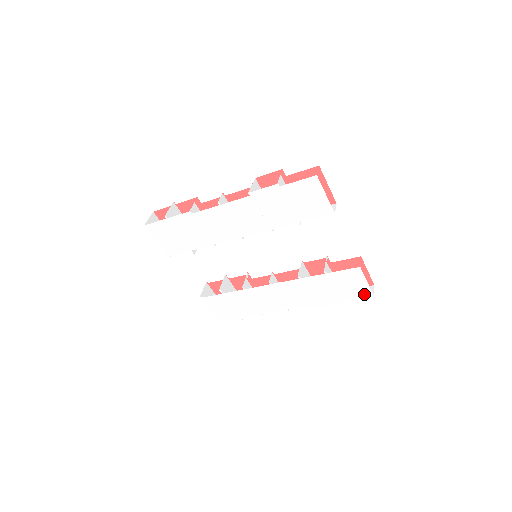
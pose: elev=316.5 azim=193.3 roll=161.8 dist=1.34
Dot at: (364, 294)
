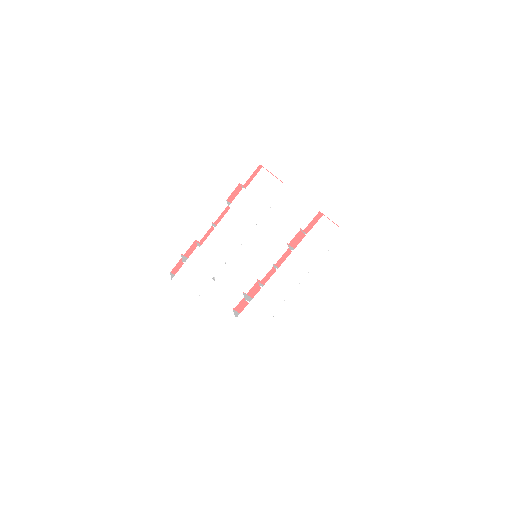
Dot at: (338, 234)
